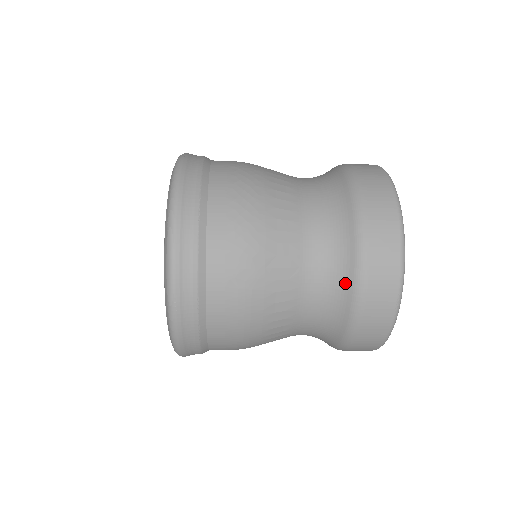
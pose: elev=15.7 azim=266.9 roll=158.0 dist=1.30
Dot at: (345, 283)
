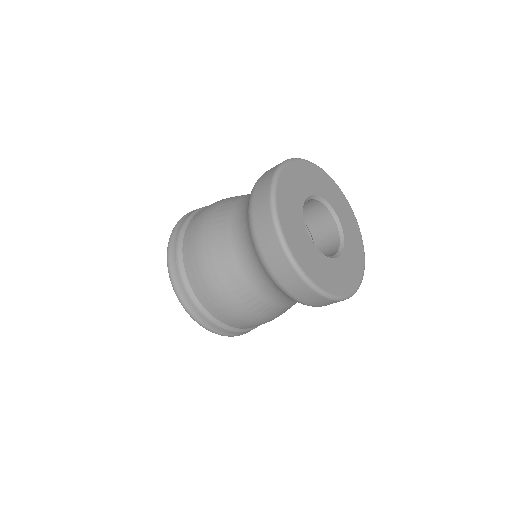
Dot at: occluded
